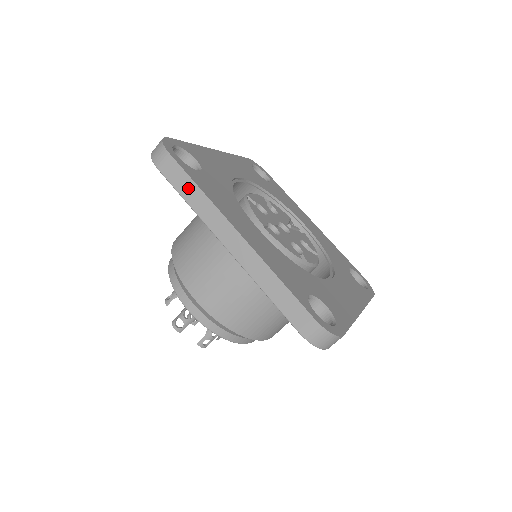
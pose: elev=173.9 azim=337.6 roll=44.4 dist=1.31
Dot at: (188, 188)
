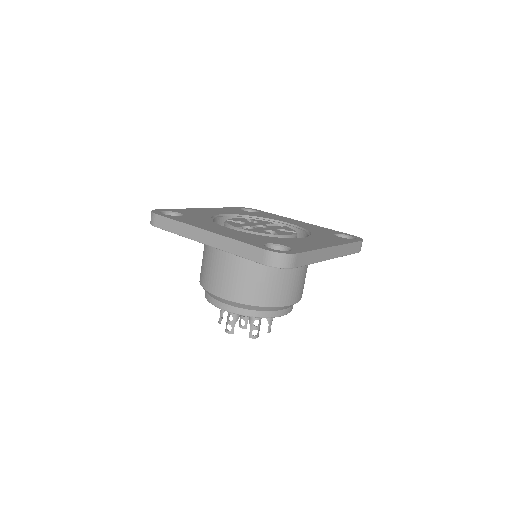
Dot at: (172, 225)
